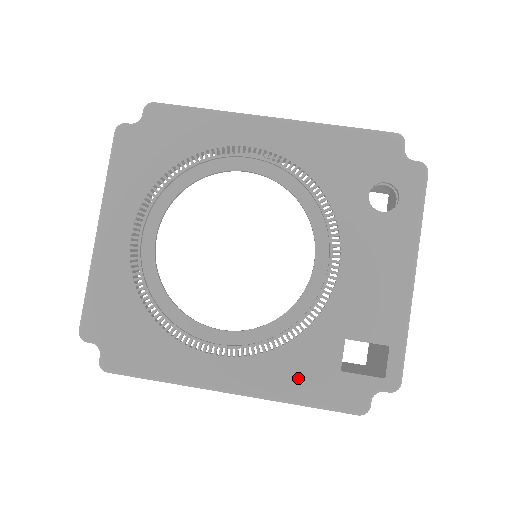
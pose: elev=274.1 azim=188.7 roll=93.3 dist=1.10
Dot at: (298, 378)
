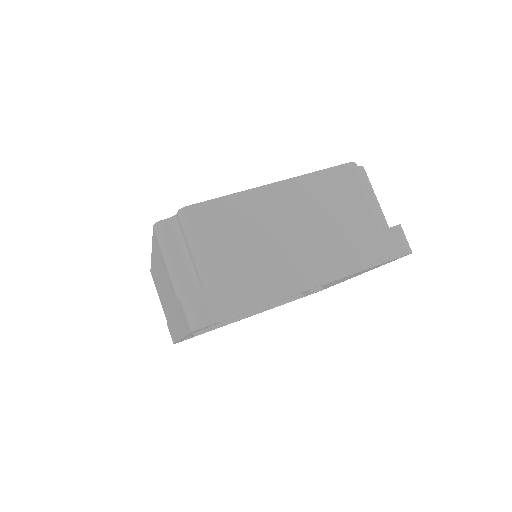
Dot at: occluded
